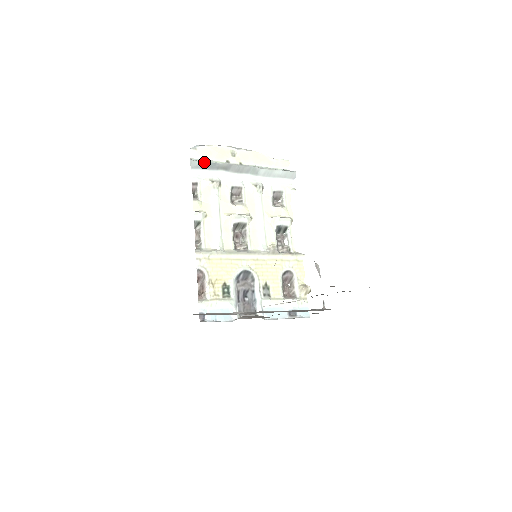
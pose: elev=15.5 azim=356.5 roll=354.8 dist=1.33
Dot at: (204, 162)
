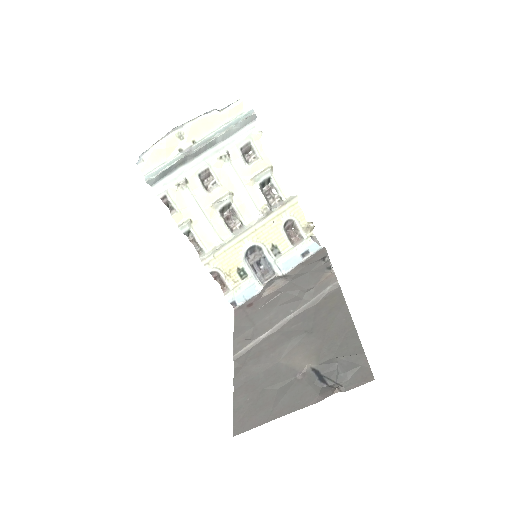
Dot at: (160, 174)
